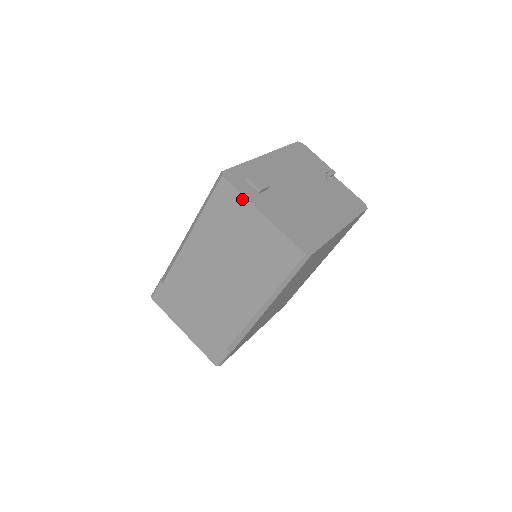
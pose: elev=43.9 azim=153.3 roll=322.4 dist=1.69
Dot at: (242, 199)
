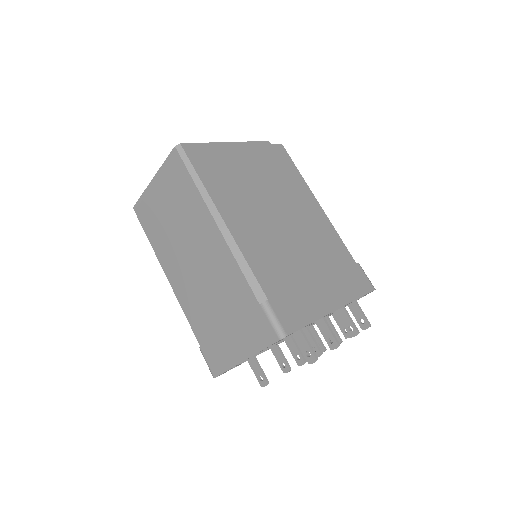
Dot at: (144, 196)
